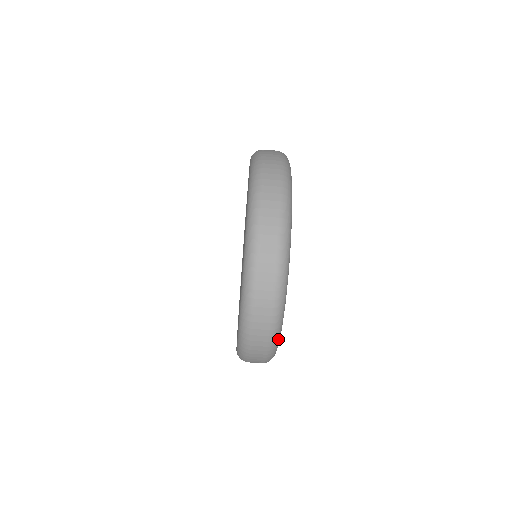
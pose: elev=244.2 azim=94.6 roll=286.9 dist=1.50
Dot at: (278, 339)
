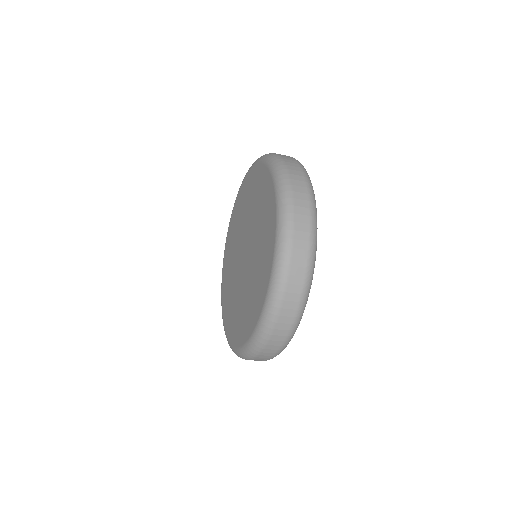
Dot at: occluded
